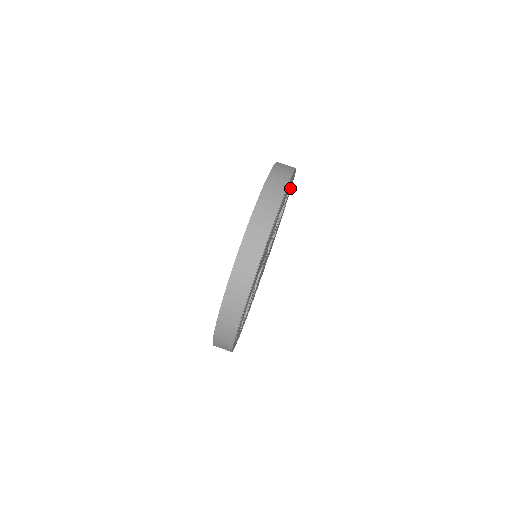
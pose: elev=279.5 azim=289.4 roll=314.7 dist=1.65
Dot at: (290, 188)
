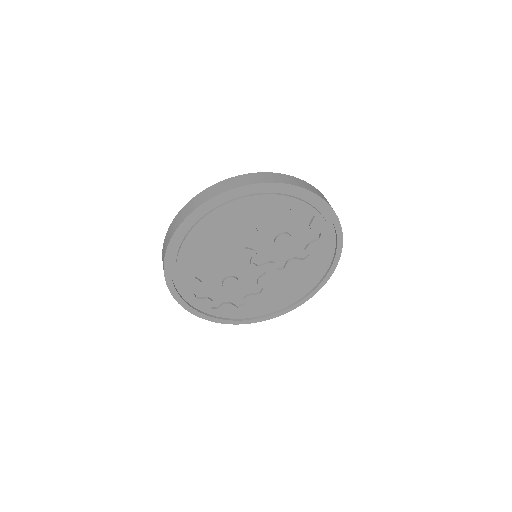
Dot at: (331, 217)
